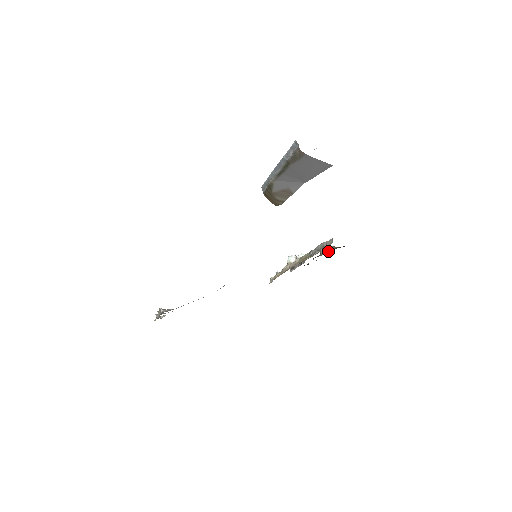
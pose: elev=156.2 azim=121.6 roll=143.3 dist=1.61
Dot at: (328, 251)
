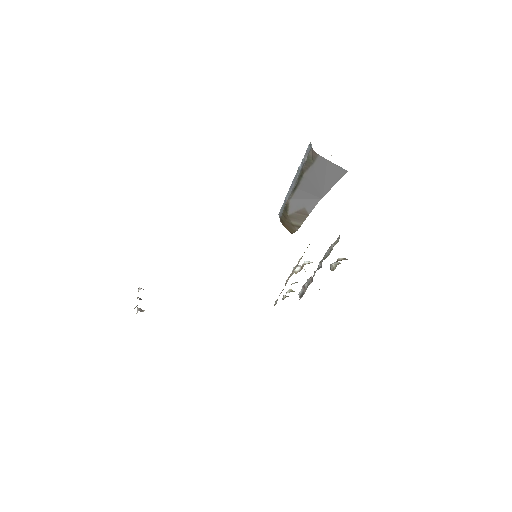
Dot at: occluded
